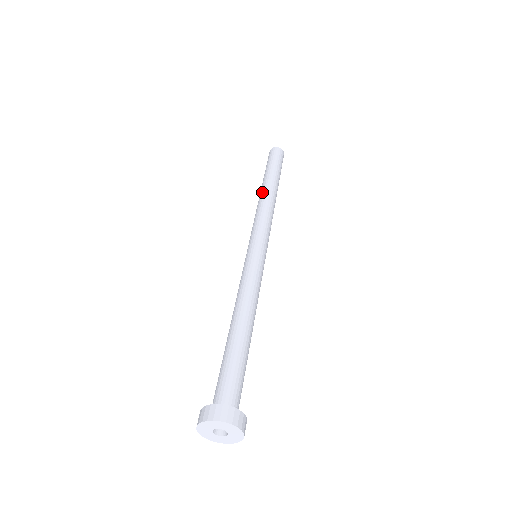
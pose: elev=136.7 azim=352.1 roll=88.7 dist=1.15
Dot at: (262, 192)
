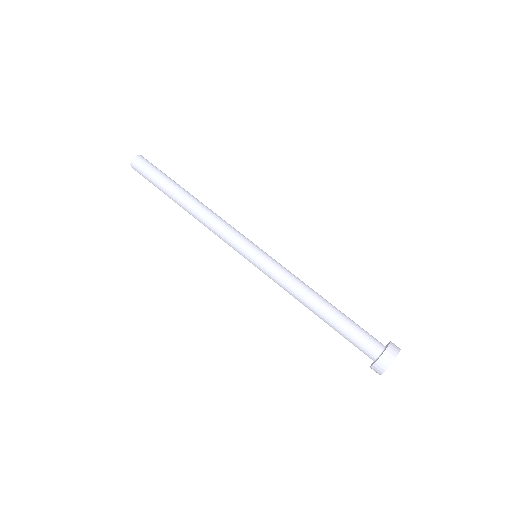
Dot at: (188, 208)
